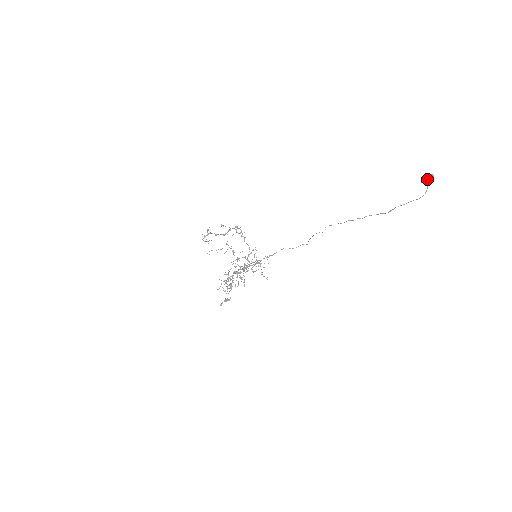
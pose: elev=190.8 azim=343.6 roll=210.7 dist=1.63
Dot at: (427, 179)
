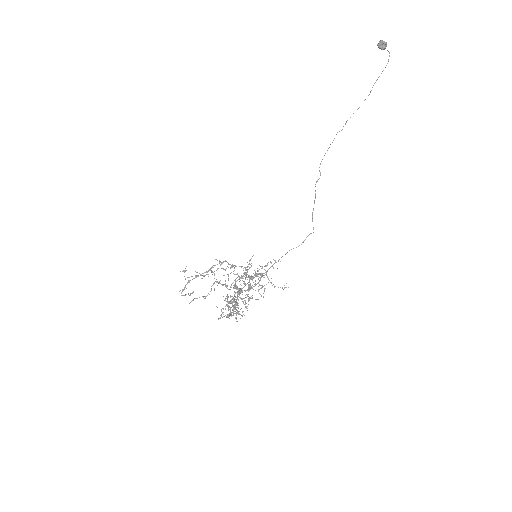
Dot at: (381, 41)
